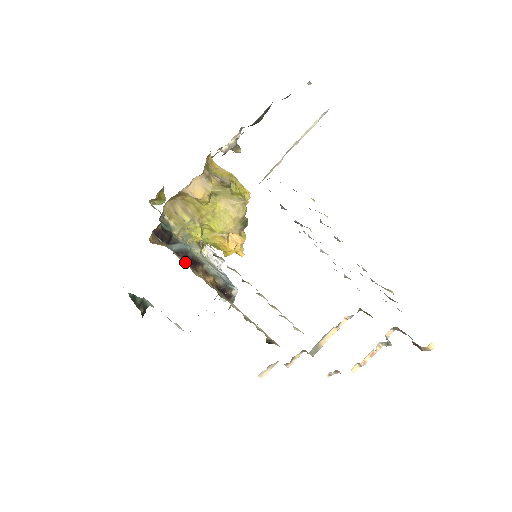
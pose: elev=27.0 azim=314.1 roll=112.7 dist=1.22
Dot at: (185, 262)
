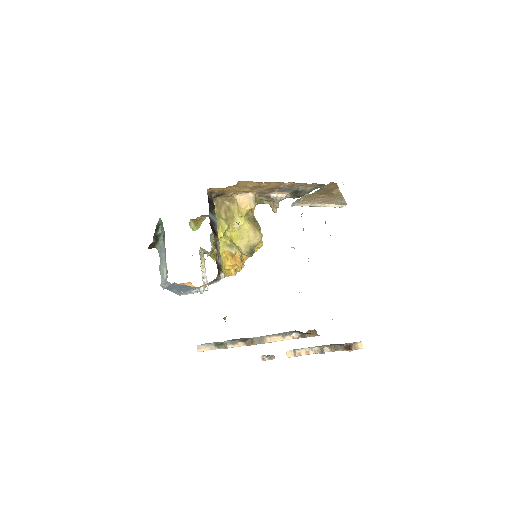
Dot at: occluded
